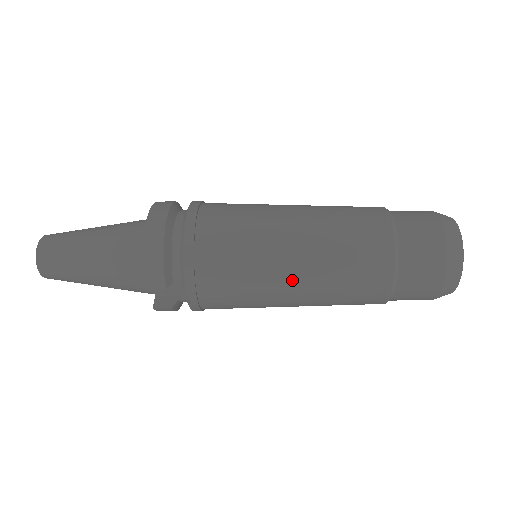
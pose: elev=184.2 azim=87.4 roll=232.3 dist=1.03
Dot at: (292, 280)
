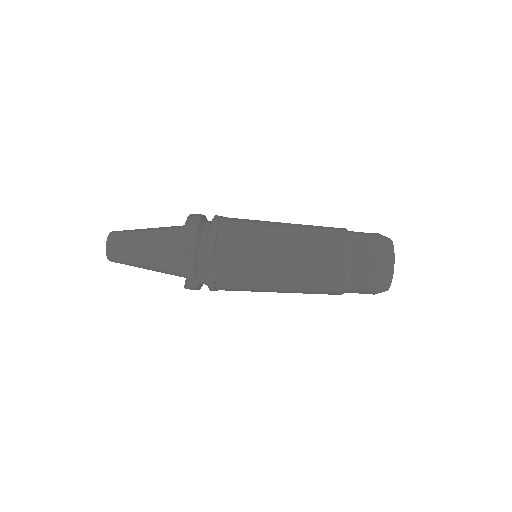
Dot at: (278, 277)
